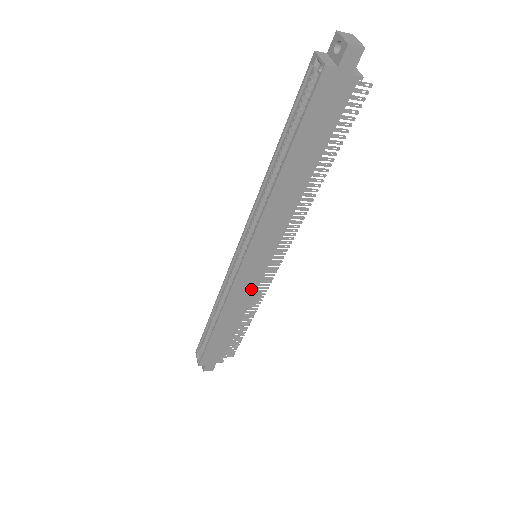
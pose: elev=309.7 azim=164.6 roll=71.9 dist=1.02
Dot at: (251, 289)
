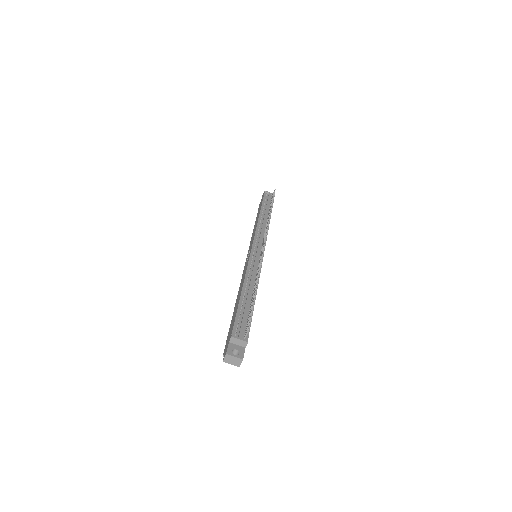
Dot at: occluded
